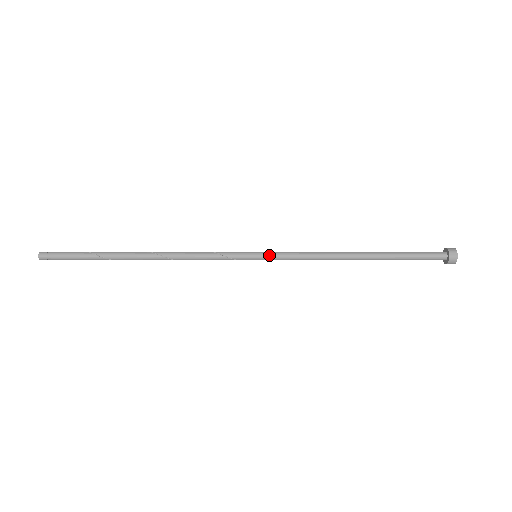
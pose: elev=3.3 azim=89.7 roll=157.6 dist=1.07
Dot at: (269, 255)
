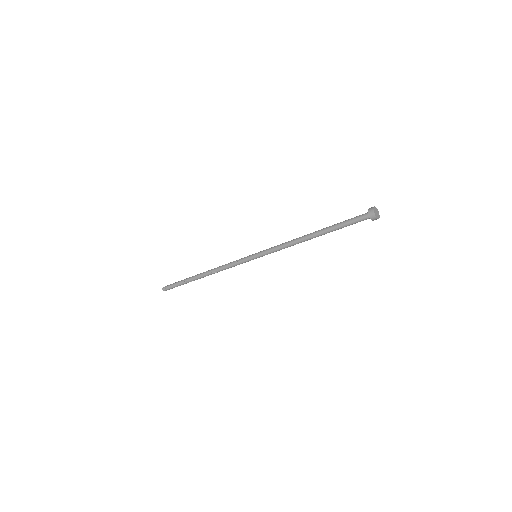
Dot at: (261, 253)
